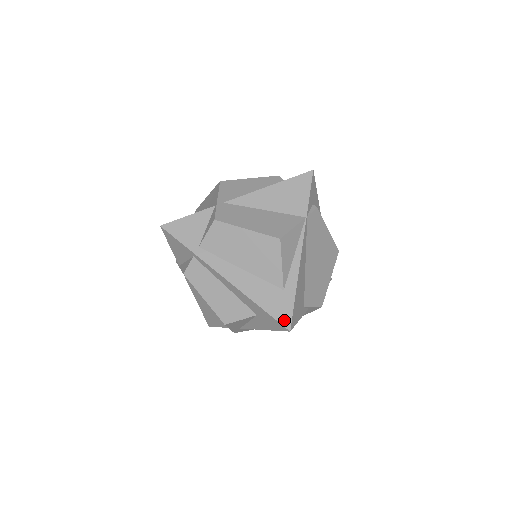
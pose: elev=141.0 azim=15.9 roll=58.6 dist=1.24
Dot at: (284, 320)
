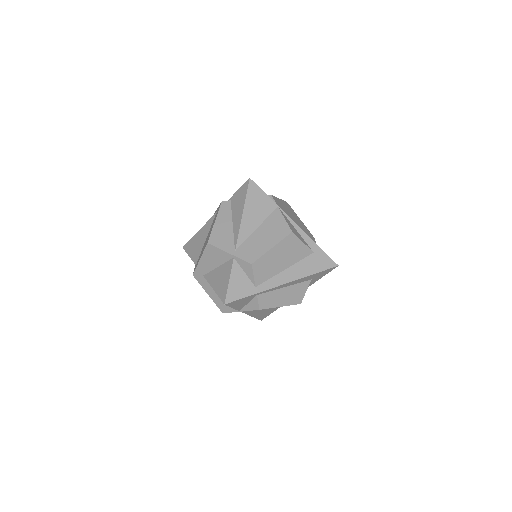
Dot at: (331, 265)
